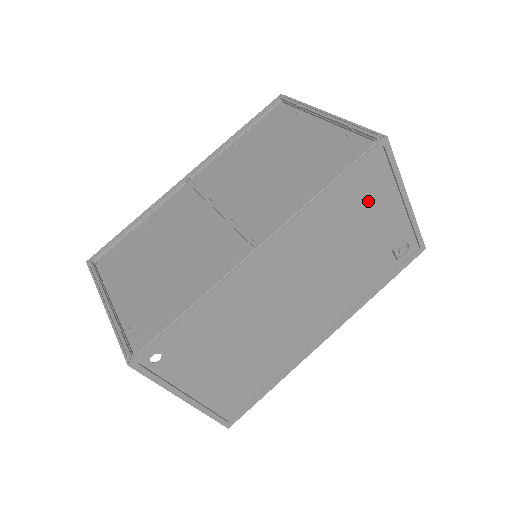
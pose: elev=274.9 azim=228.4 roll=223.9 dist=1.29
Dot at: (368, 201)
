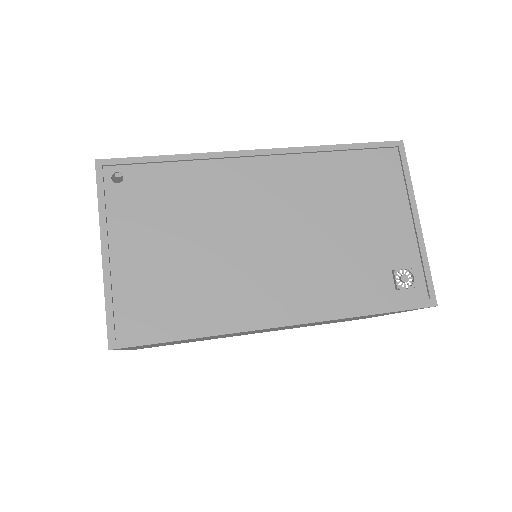
Dot at: (374, 190)
